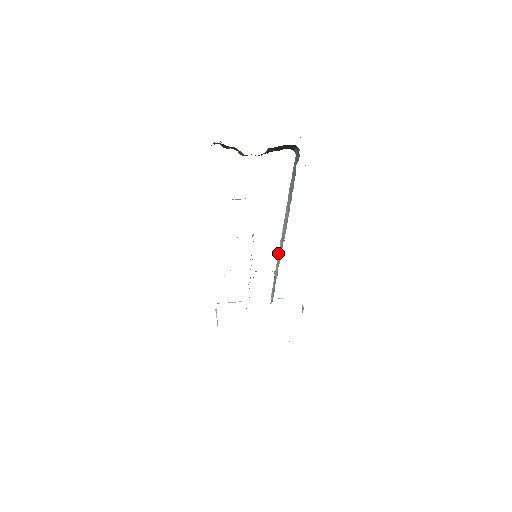
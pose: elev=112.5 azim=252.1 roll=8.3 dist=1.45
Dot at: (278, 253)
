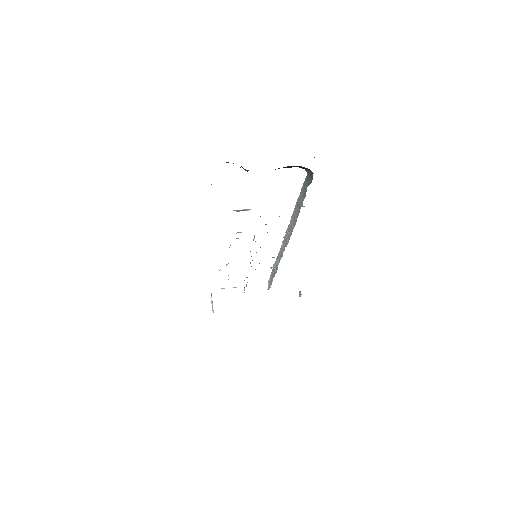
Dot at: occluded
